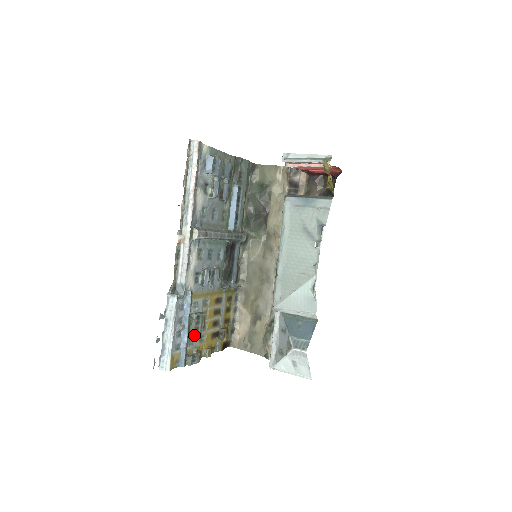
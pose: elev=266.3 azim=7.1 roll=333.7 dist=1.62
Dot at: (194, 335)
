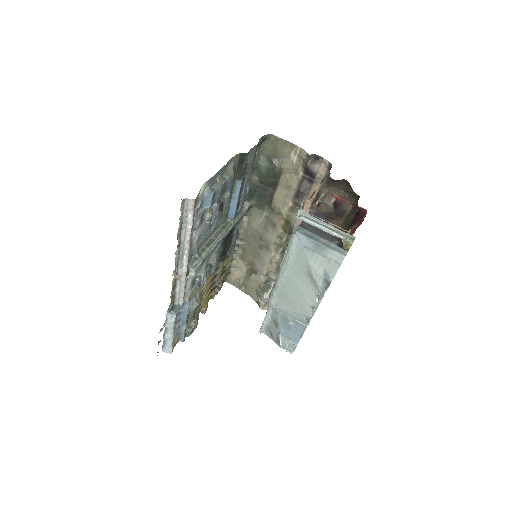
Dot at: (192, 320)
